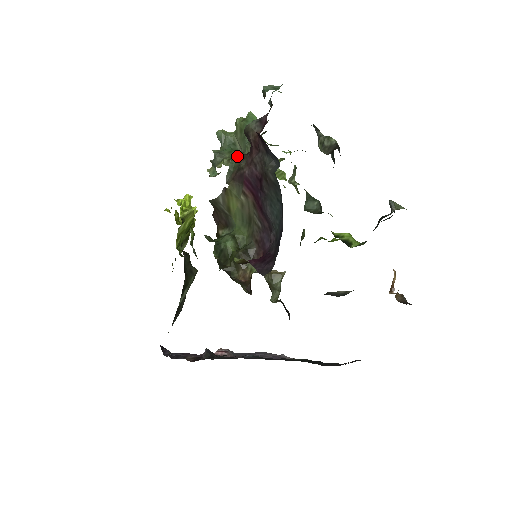
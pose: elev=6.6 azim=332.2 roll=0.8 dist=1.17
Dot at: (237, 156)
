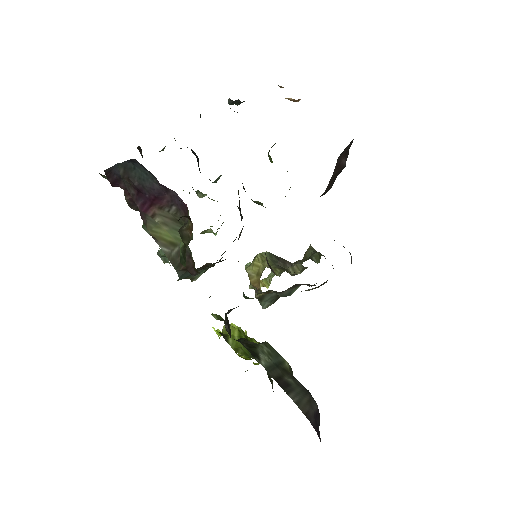
Dot at: occluded
